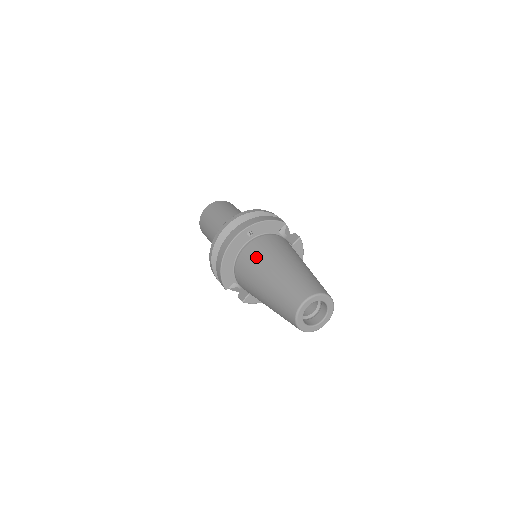
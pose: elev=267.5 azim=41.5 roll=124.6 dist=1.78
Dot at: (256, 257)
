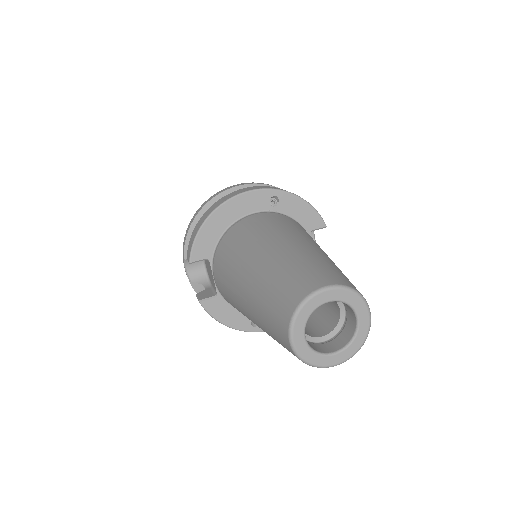
Dot at: (269, 225)
